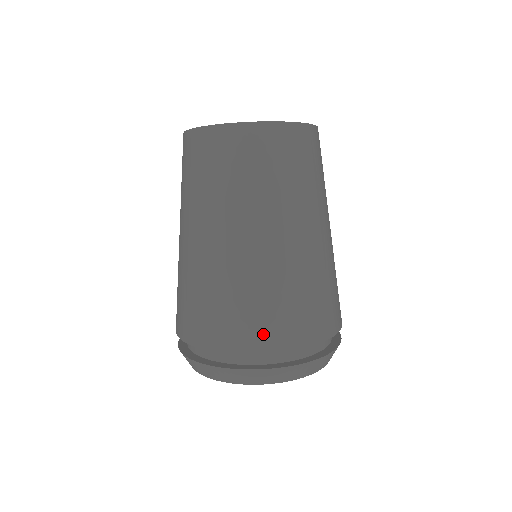
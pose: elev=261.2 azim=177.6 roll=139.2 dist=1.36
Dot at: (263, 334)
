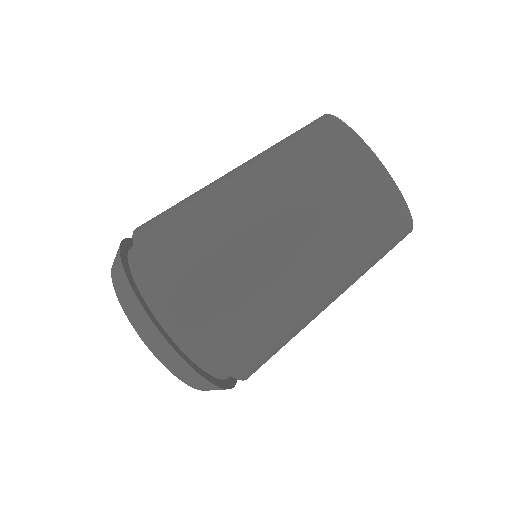
Dot at: (166, 266)
